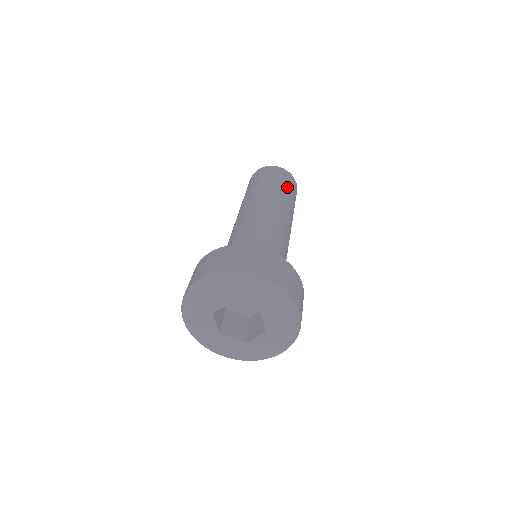
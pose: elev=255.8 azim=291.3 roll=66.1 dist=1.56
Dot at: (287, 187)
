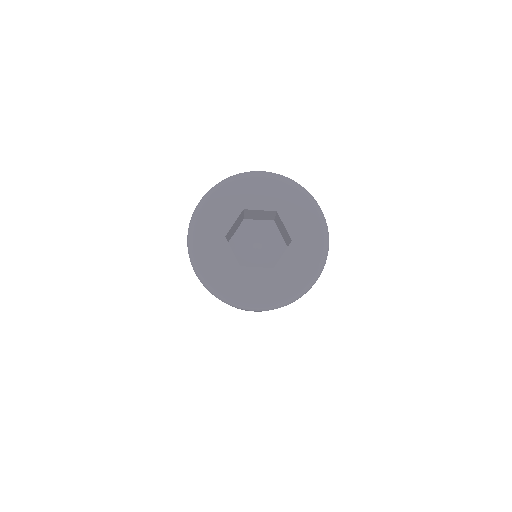
Dot at: occluded
